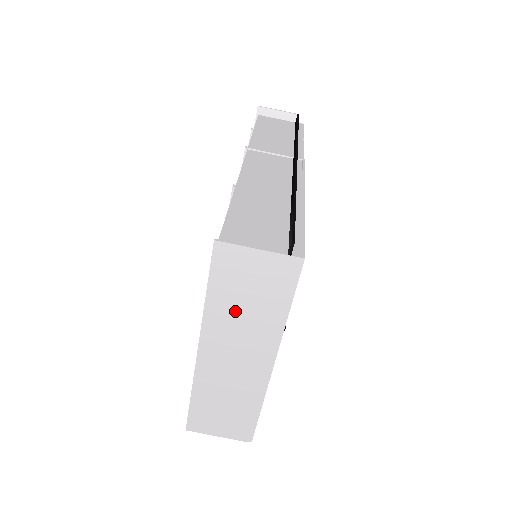
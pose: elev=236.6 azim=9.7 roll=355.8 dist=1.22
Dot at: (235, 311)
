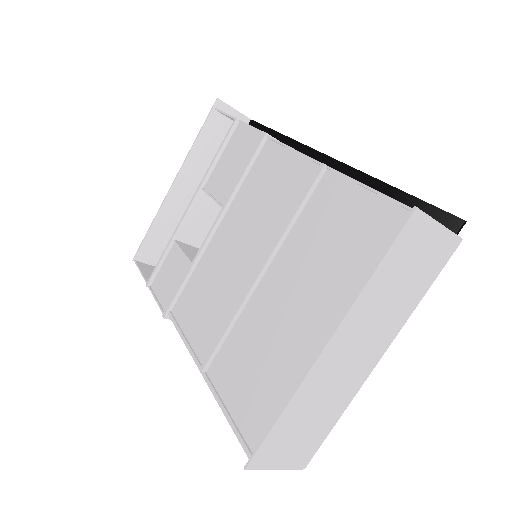
Dot at: (385, 295)
